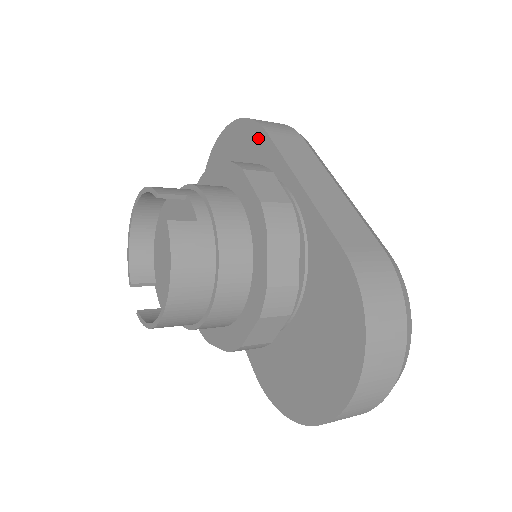
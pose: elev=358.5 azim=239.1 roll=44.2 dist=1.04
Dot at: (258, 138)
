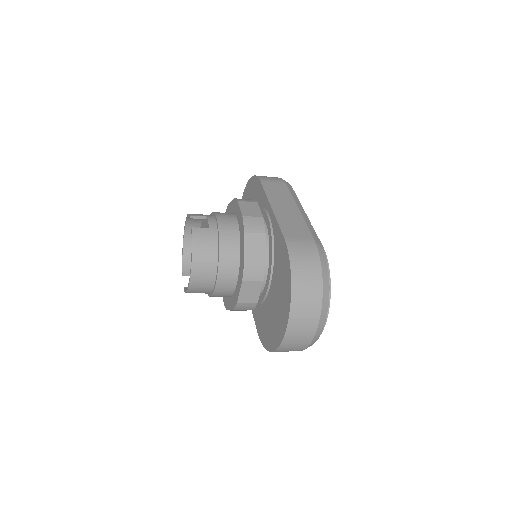
Dot at: (258, 186)
